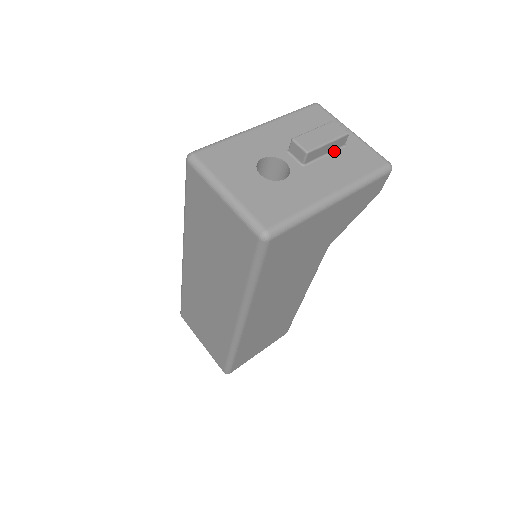
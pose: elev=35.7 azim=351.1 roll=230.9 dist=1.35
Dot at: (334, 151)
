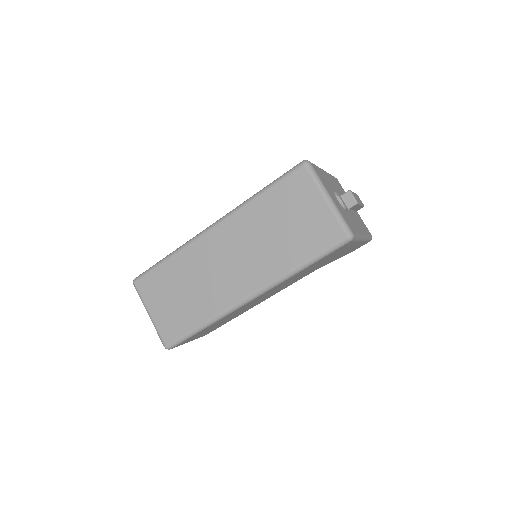
Dot at: (354, 211)
